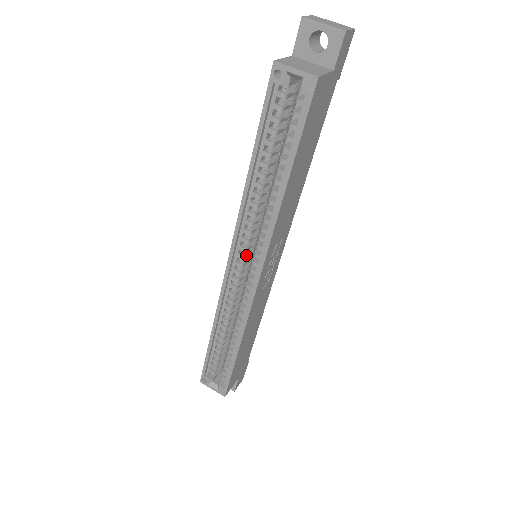
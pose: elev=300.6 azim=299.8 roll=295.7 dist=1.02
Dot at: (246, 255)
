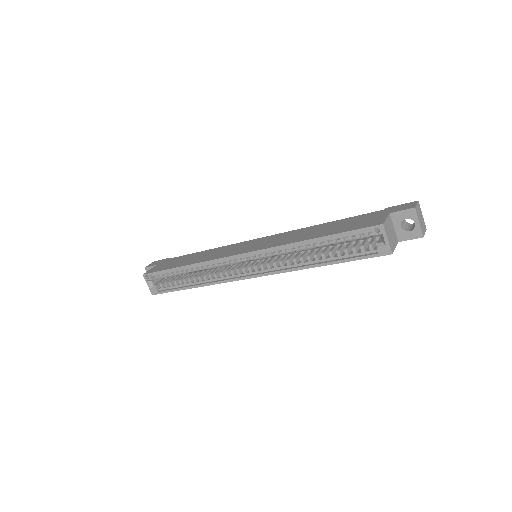
Dot at: (255, 259)
